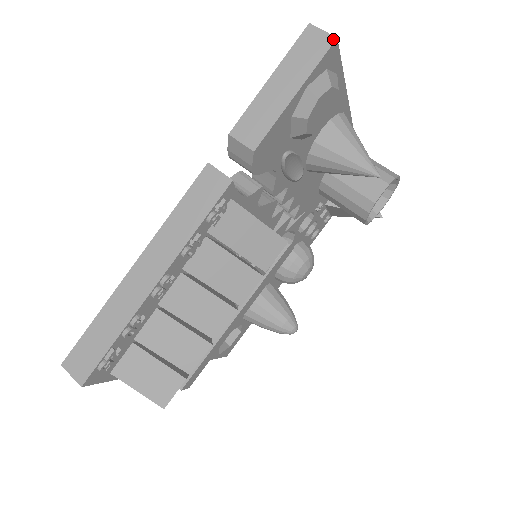
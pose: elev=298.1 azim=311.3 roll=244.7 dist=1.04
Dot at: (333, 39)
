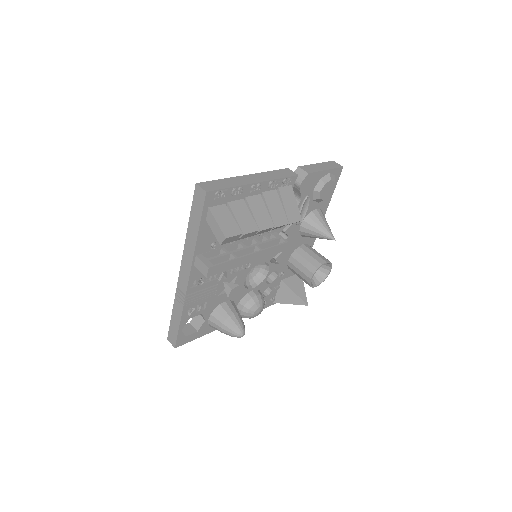
Dot at: (342, 166)
